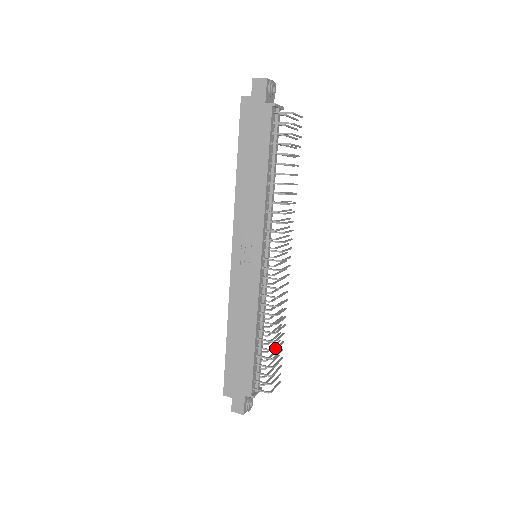
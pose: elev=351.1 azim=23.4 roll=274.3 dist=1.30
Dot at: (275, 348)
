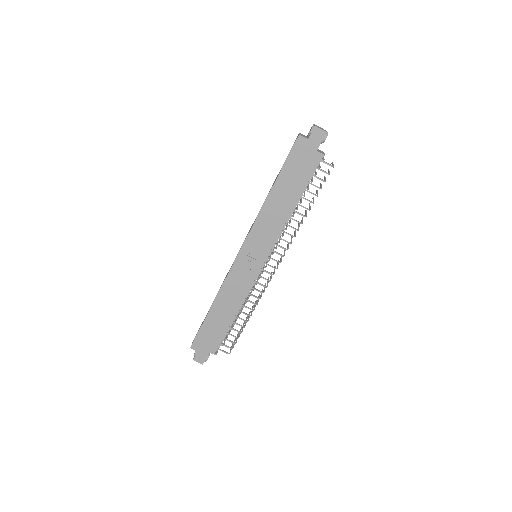
Dot at: (245, 325)
